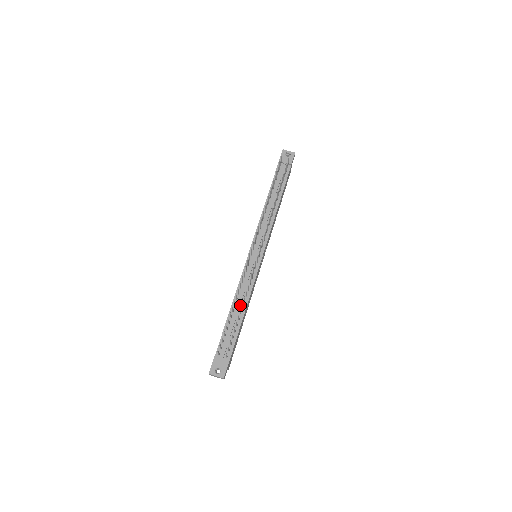
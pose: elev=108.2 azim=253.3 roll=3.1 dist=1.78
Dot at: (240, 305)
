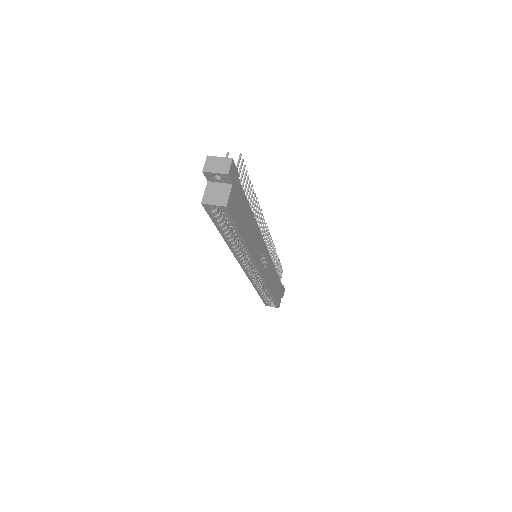
Dot at: occluded
